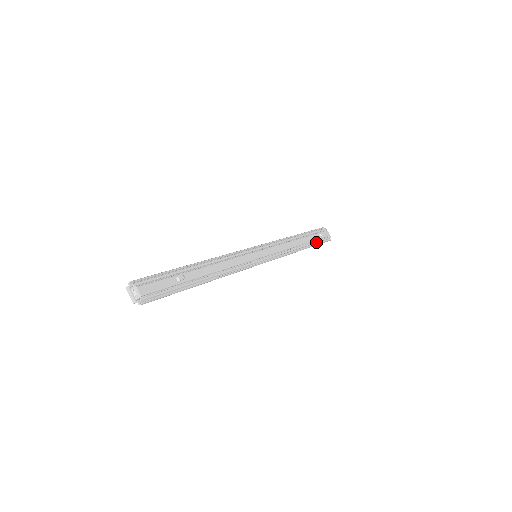
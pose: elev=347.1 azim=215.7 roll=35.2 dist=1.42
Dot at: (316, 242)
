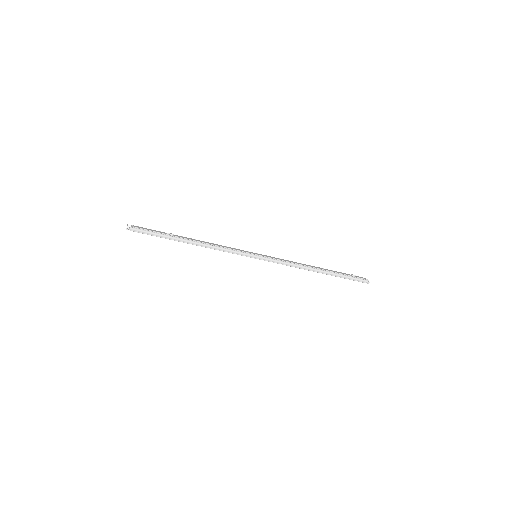
Dot at: (342, 274)
